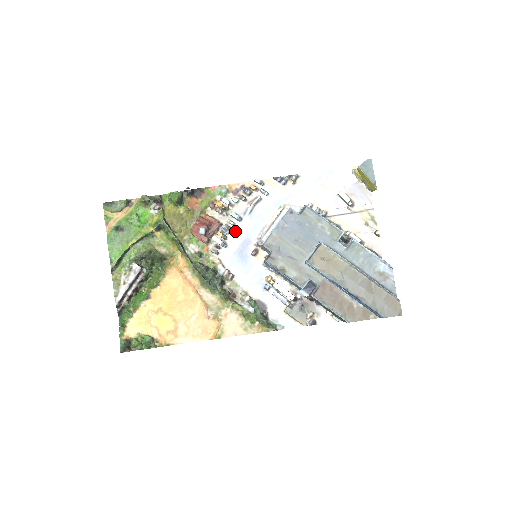
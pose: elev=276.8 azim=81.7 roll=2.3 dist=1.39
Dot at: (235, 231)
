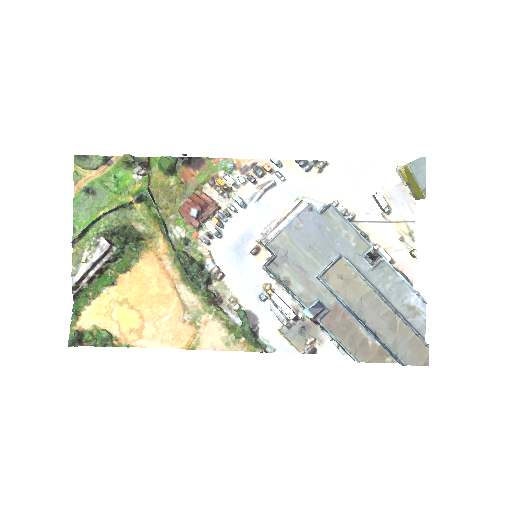
Dot at: (235, 219)
